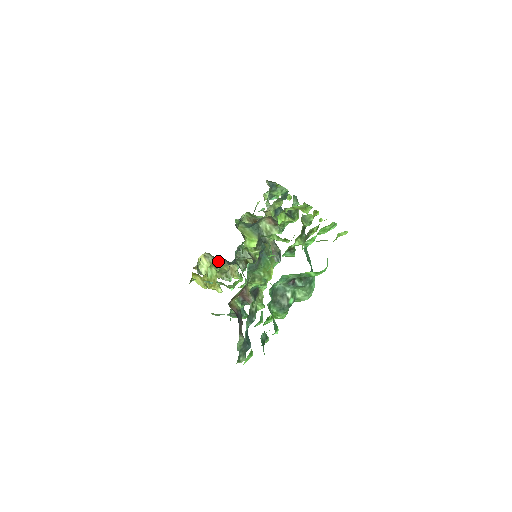
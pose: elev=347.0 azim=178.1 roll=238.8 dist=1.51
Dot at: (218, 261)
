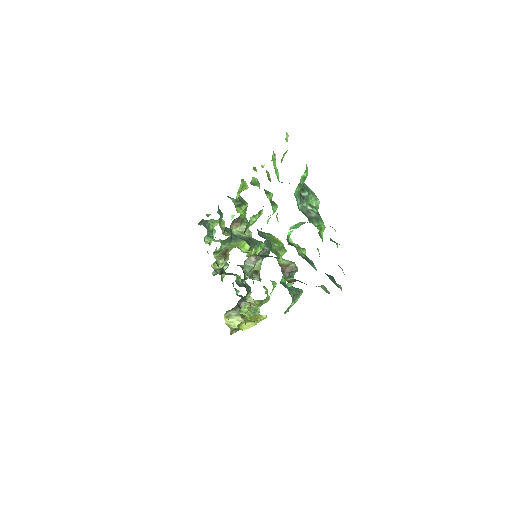
Dot at: (238, 307)
